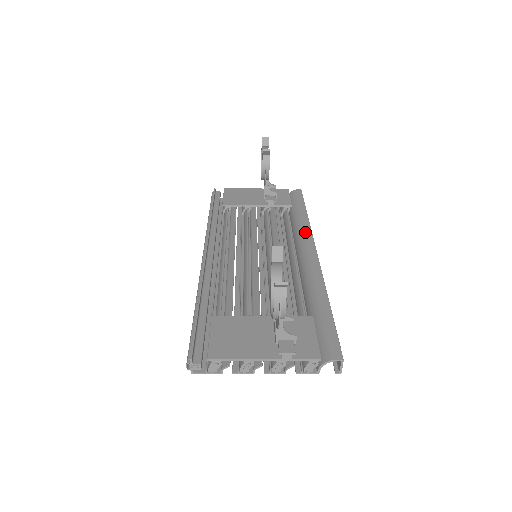
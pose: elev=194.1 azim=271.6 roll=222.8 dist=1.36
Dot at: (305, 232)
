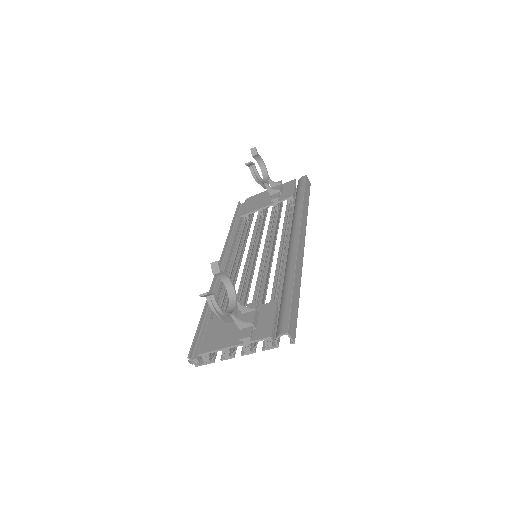
Dot at: (295, 220)
